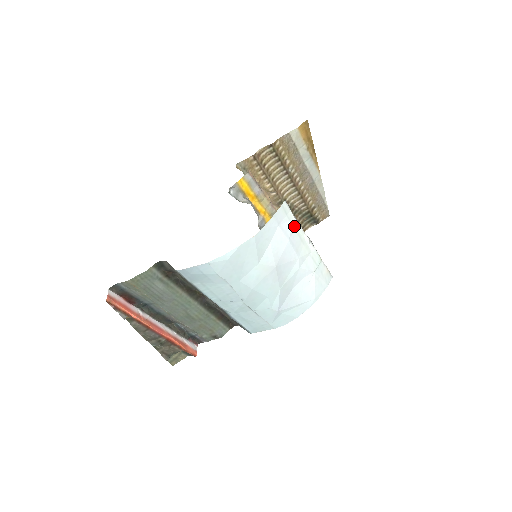
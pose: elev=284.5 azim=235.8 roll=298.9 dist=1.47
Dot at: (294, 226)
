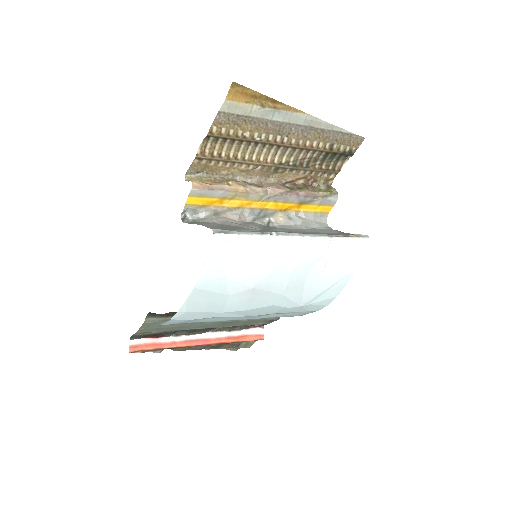
Dot at: (252, 241)
